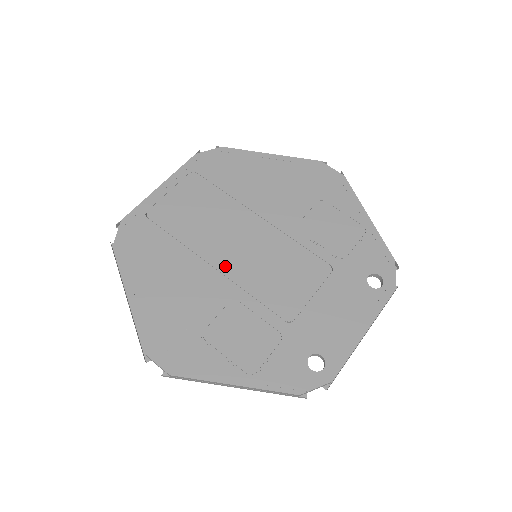
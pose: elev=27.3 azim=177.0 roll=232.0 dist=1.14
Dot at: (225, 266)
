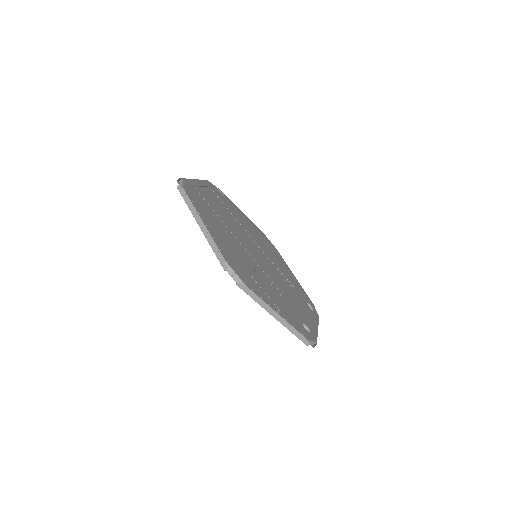
Dot at: (246, 248)
